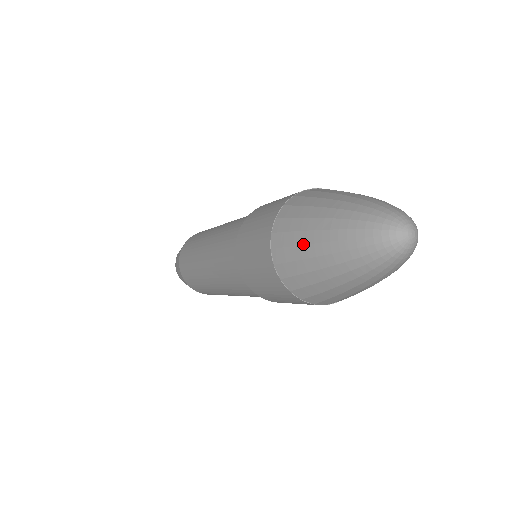
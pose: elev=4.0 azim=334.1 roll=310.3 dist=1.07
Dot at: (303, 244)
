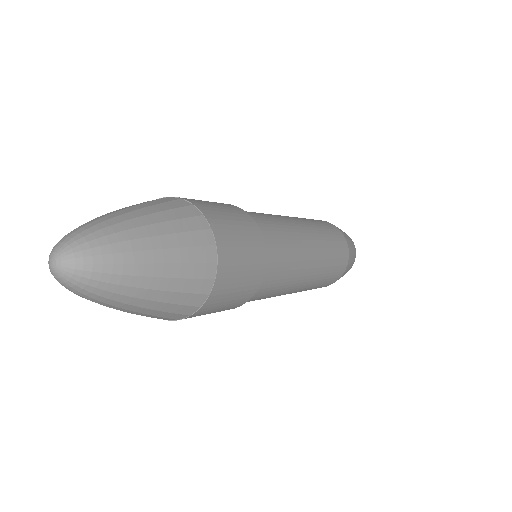
Dot at: occluded
